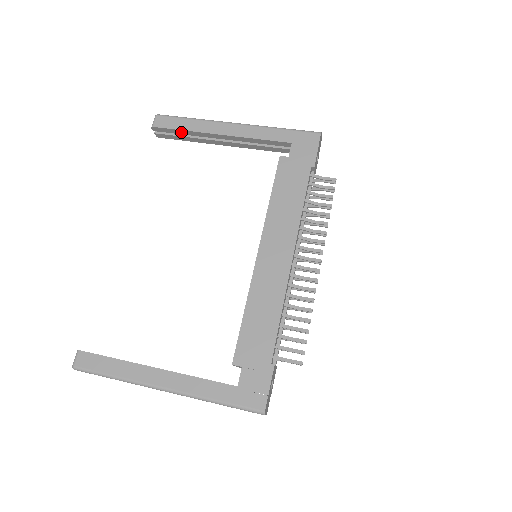
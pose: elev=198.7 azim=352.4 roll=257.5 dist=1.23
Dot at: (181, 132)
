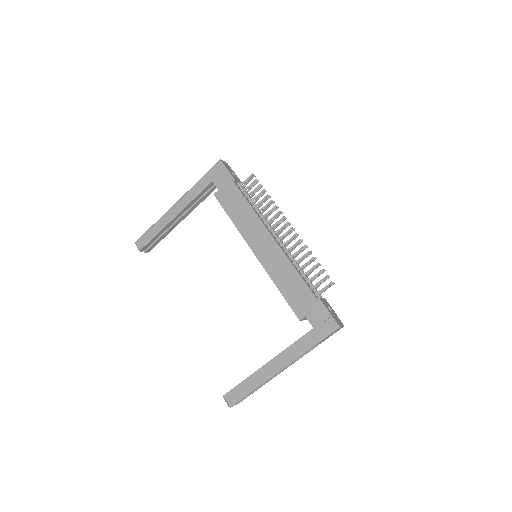
Dot at: (156, 237)
